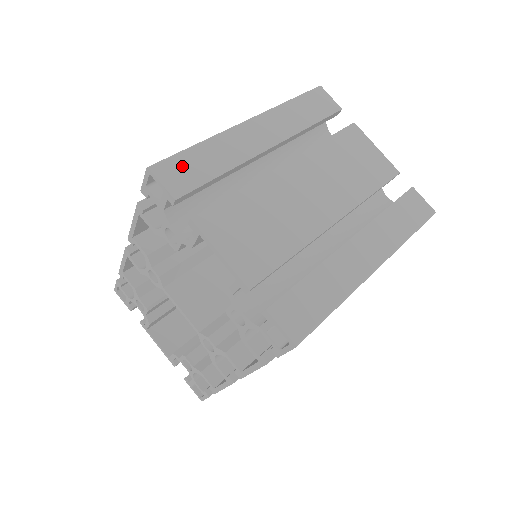
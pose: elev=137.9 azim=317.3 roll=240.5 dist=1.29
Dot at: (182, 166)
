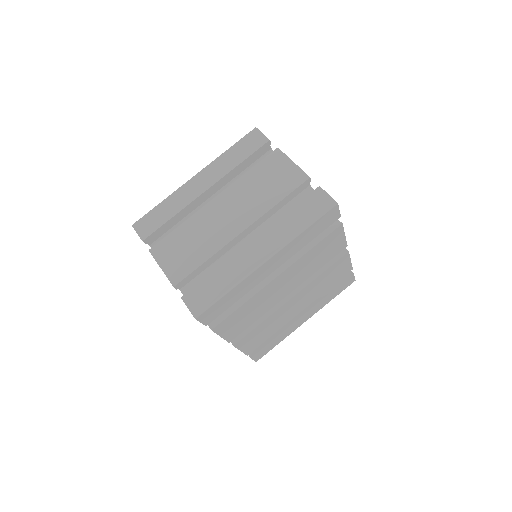
Dot at: (149, 219)
